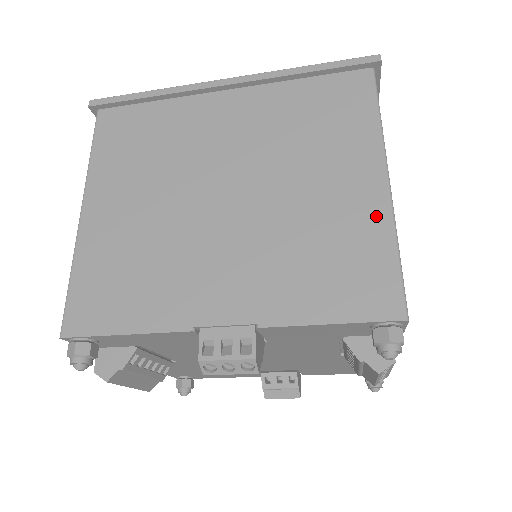
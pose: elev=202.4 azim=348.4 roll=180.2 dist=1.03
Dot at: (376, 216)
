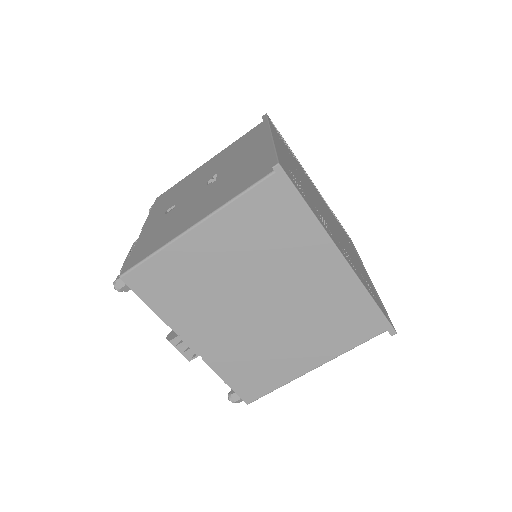
Dot at: (290, 375)
